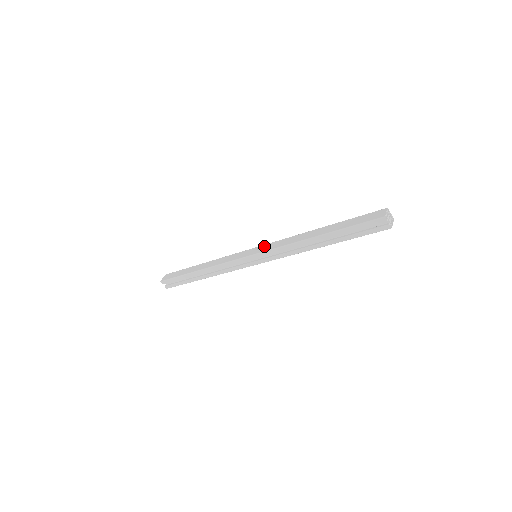
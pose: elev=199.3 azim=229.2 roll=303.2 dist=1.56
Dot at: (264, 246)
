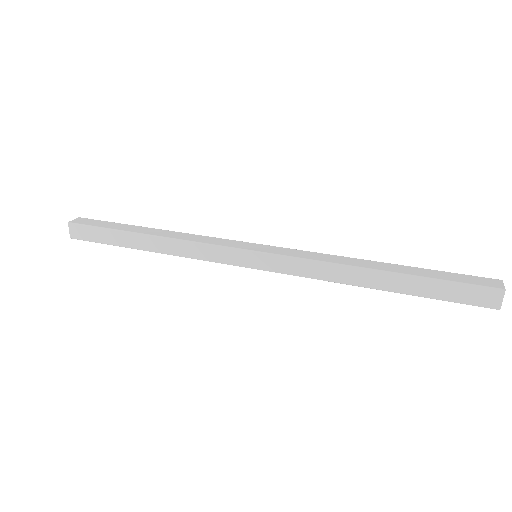
Dot at: (274, 260)
